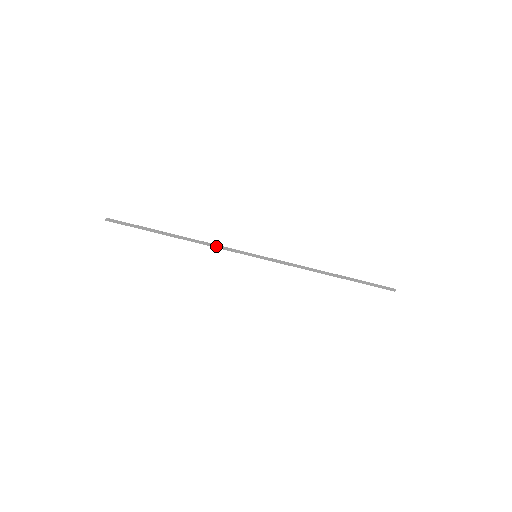
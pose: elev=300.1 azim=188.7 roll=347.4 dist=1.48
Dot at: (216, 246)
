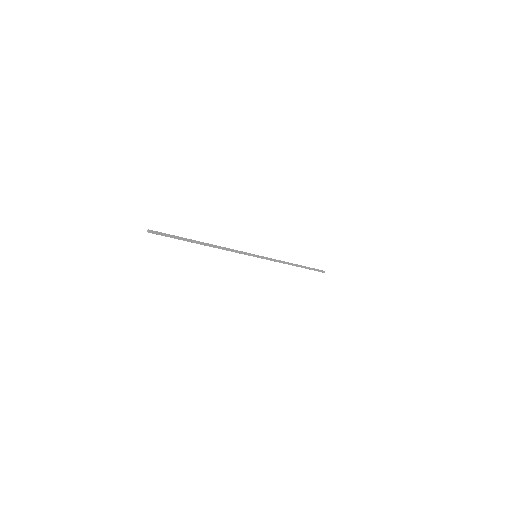
Dot at: (232, 250)
